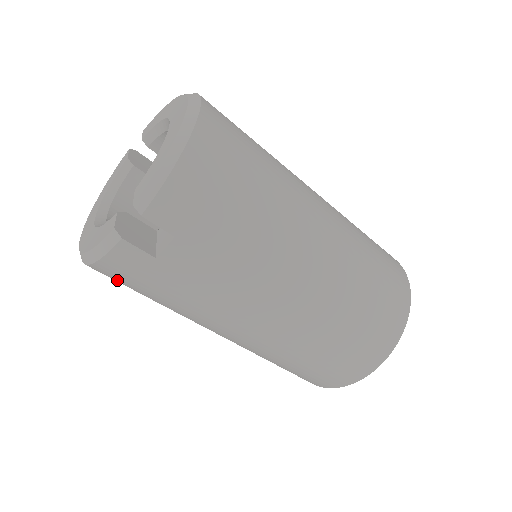
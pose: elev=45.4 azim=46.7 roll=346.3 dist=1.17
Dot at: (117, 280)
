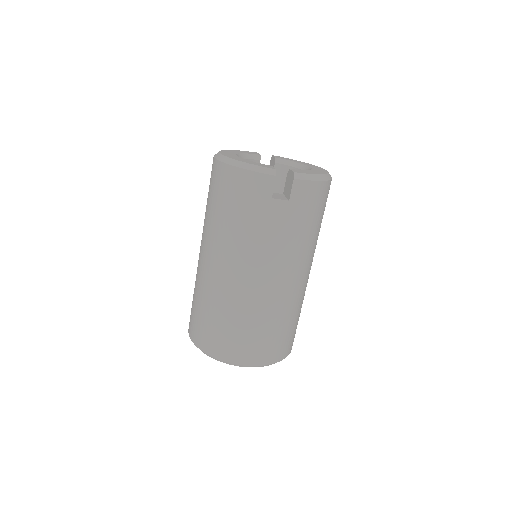
Dot at: (230, 186)
